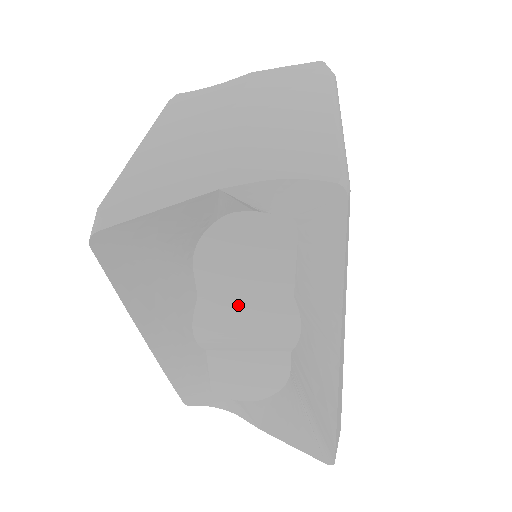
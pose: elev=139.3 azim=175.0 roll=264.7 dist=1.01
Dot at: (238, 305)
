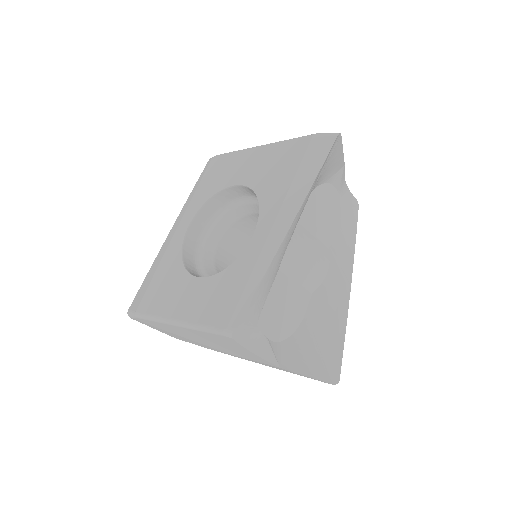
Dot at: (311, 238)
